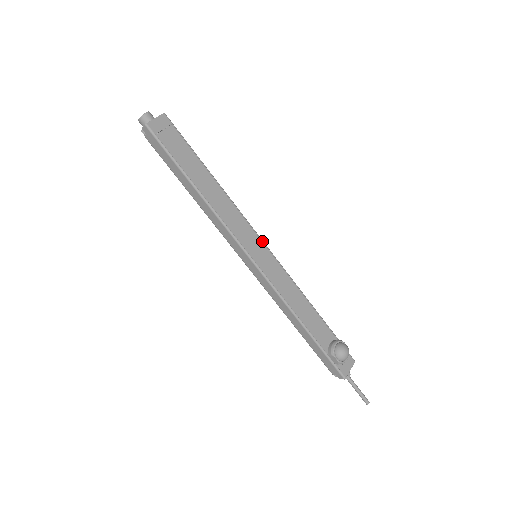
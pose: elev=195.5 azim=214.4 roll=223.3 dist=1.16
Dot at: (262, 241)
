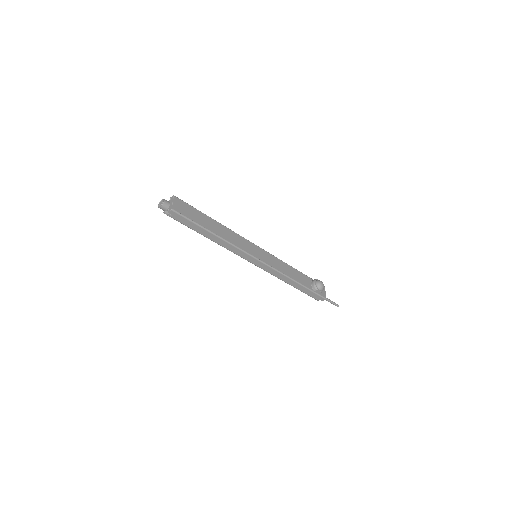
Dot at: (256, 245)
